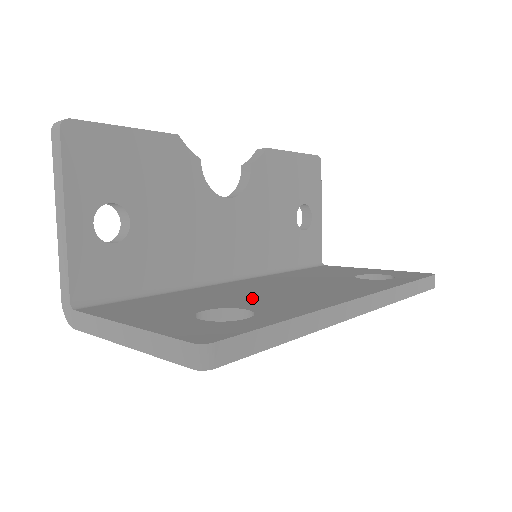
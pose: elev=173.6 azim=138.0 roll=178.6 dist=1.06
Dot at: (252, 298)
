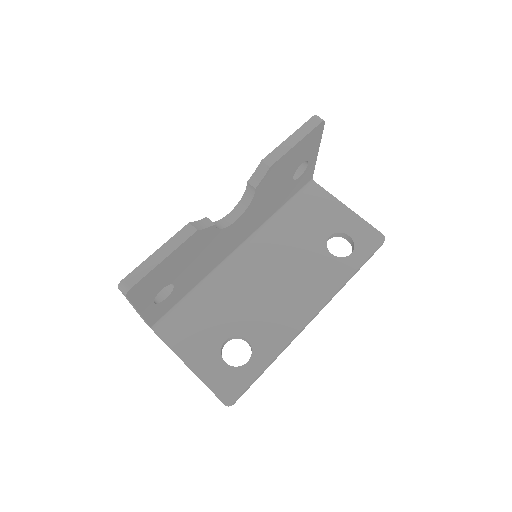
Dot at: (252, 311)
